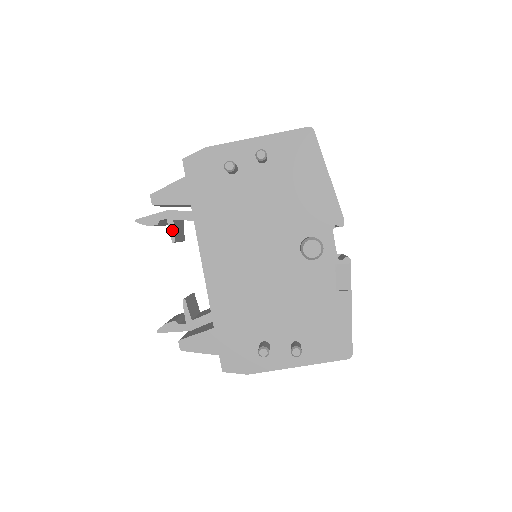
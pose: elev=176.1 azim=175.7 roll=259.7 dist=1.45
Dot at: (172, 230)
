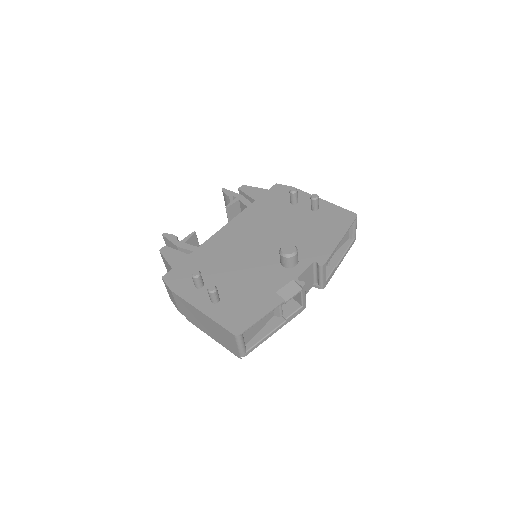
Dot at: (232, 203)
